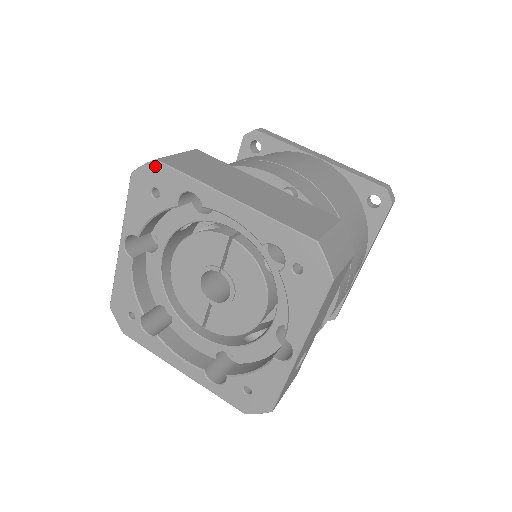
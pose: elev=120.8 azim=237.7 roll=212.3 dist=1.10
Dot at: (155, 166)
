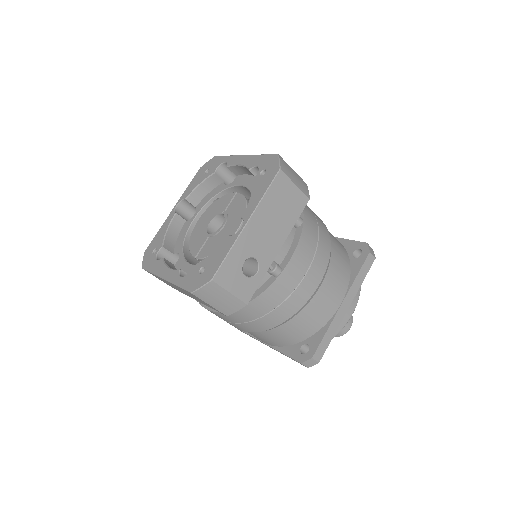
Dot at: (213, 159)
